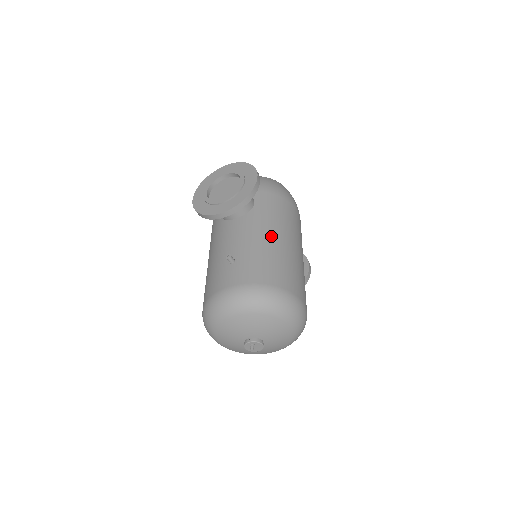
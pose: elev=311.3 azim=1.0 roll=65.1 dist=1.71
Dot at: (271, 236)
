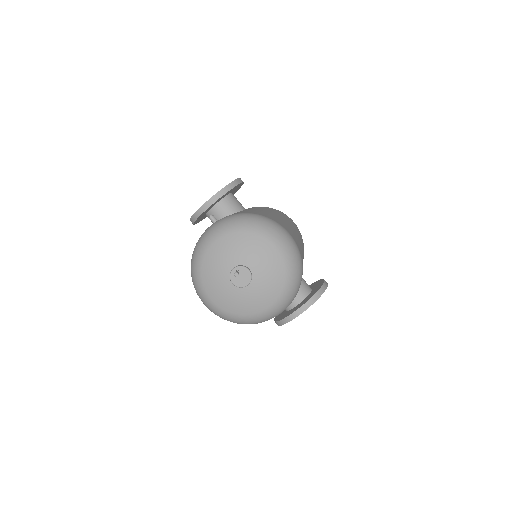
Dot at: (256, 209)
